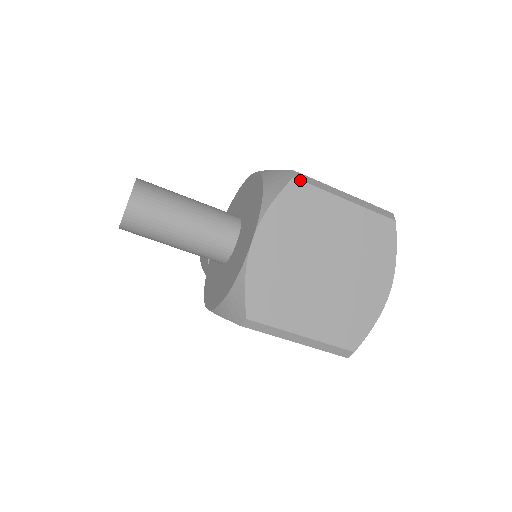
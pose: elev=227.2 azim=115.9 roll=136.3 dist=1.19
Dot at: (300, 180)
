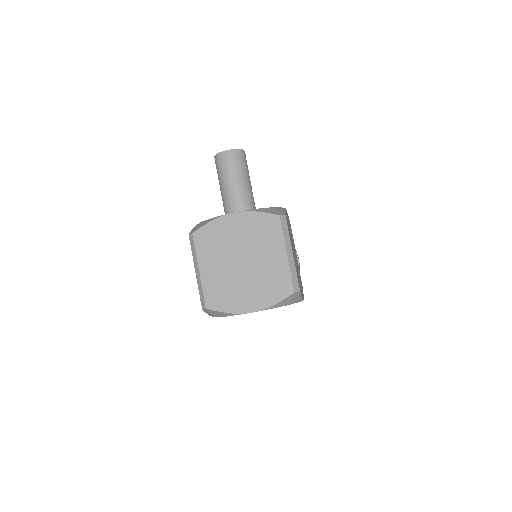
Dot at: (280, 220)
